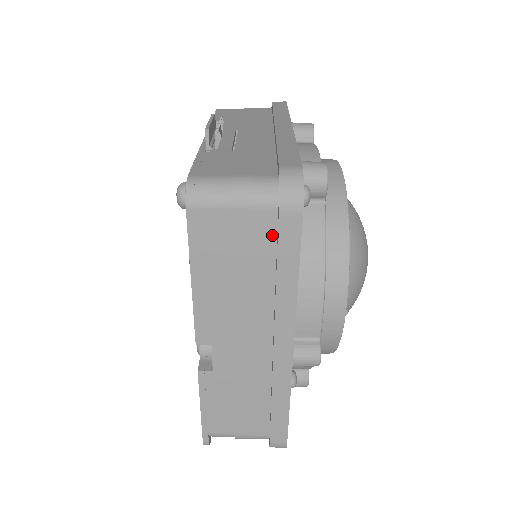
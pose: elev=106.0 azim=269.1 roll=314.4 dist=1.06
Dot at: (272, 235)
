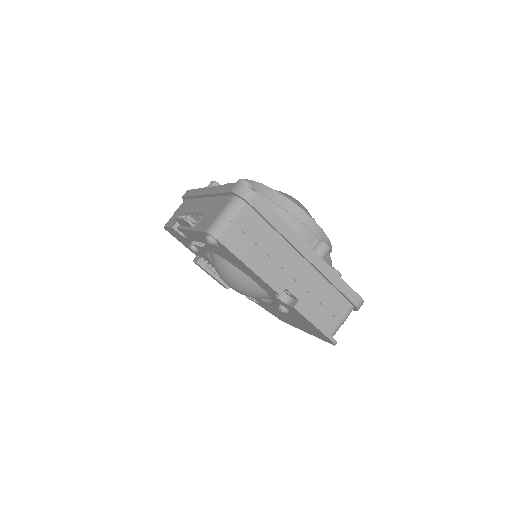
Dot at: (256, 216)
